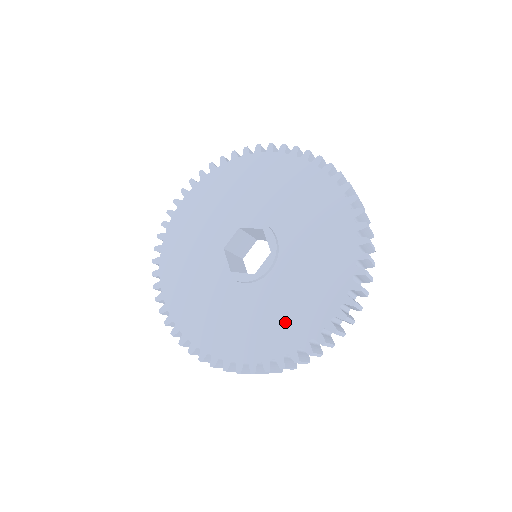
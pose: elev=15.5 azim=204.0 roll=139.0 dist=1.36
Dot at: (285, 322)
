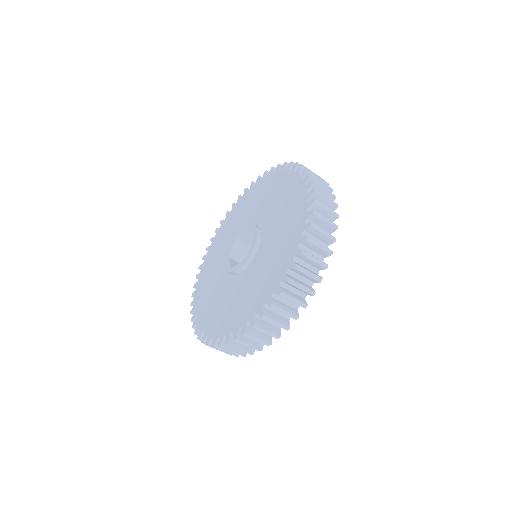
Dot at: (221, 314)
